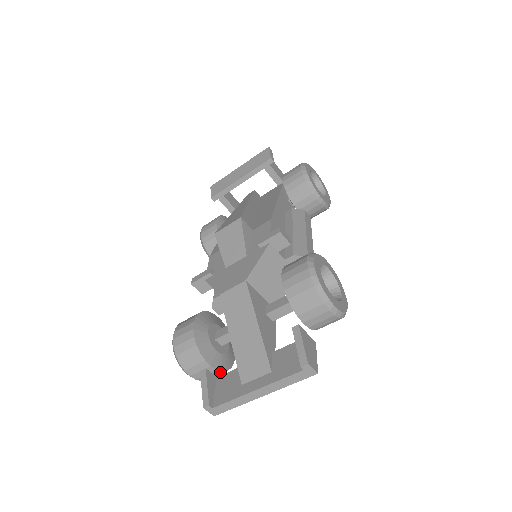
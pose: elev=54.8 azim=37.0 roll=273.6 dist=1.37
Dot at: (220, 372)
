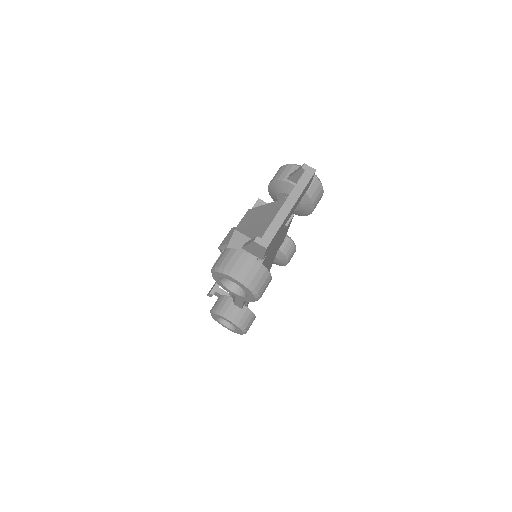
Dot at: (261, 266)
